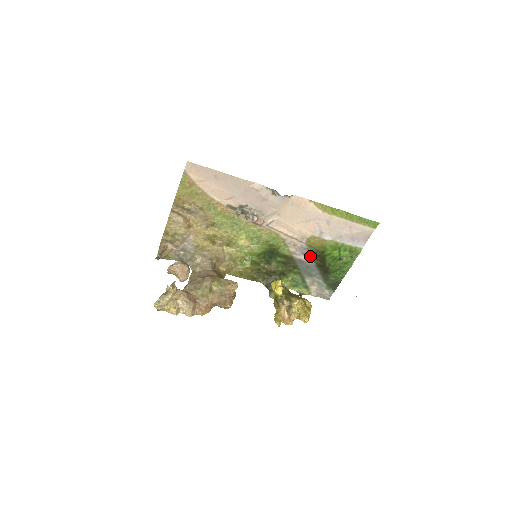
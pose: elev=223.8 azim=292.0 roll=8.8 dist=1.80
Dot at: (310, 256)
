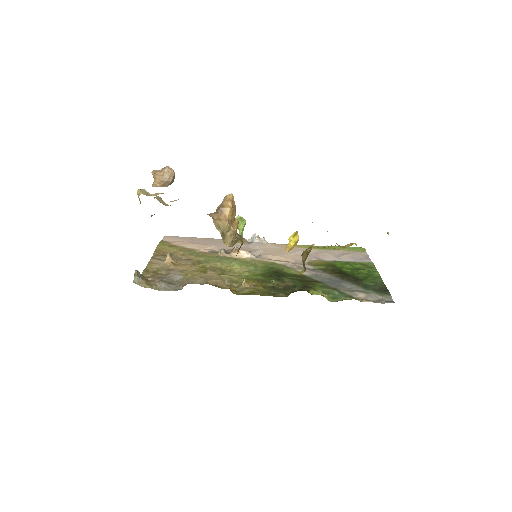
Dot at: (324, 273)
